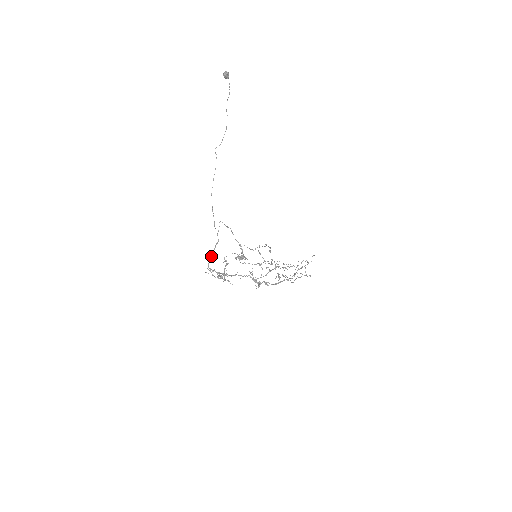
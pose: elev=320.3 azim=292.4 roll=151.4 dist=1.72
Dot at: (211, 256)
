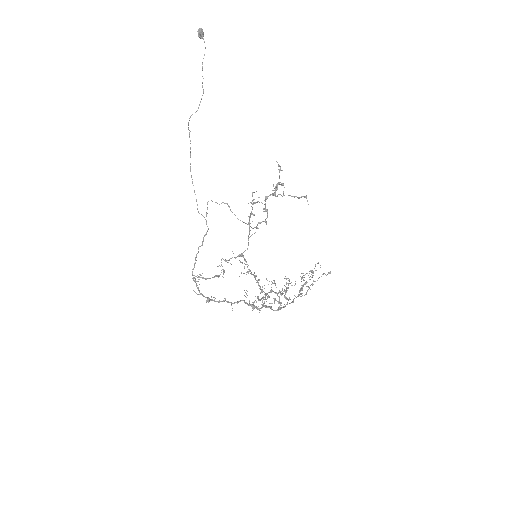
Dot at: (195, 259)
